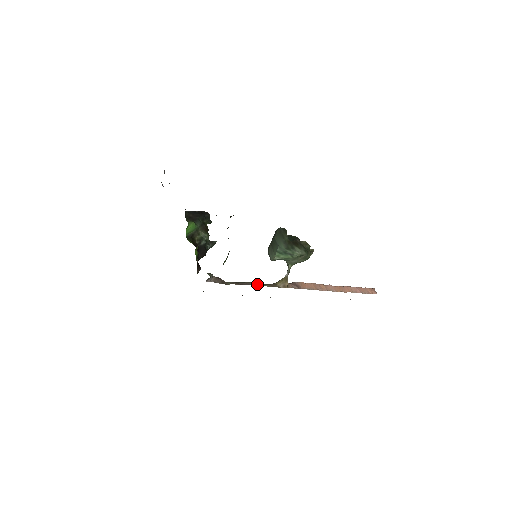
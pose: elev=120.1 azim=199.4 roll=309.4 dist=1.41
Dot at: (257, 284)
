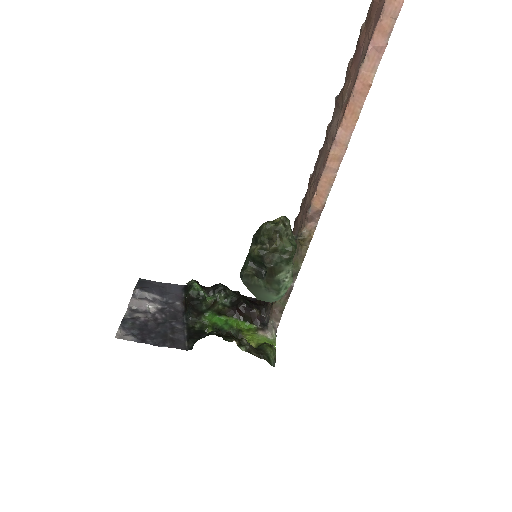
Dot at: (294, 277)
